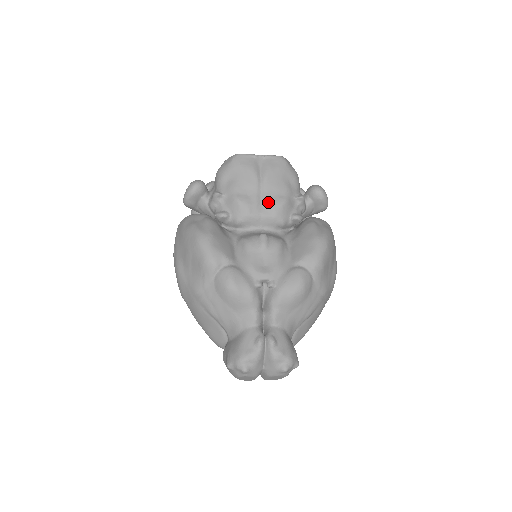
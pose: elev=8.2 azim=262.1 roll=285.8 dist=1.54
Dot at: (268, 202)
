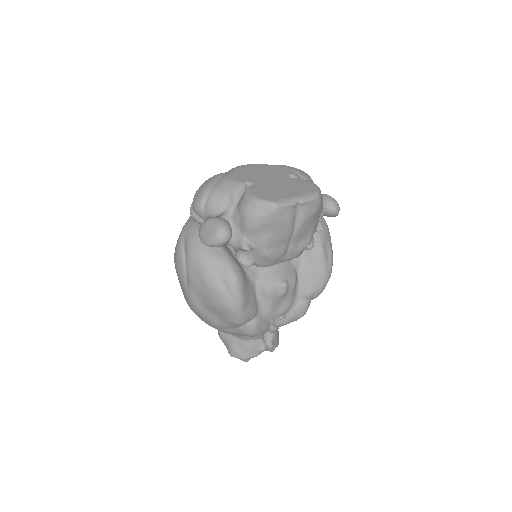
Dot at: (294, 249)
